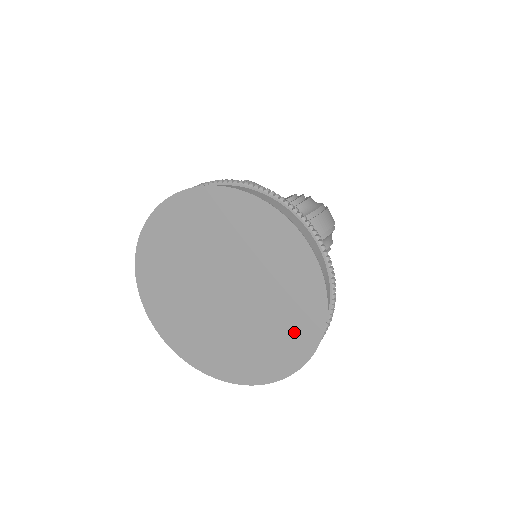
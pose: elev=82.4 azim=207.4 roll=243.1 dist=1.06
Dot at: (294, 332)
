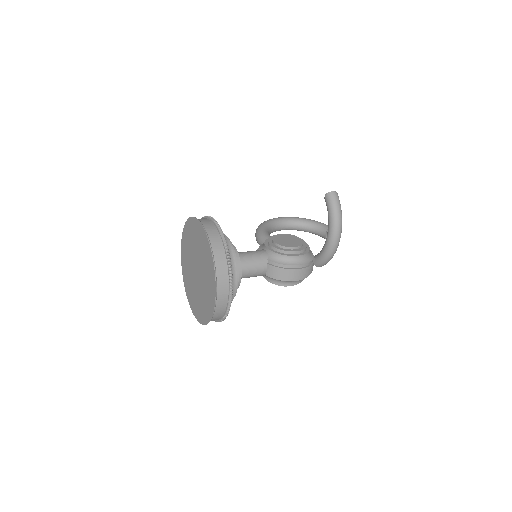
Dot at: (203, 311)
